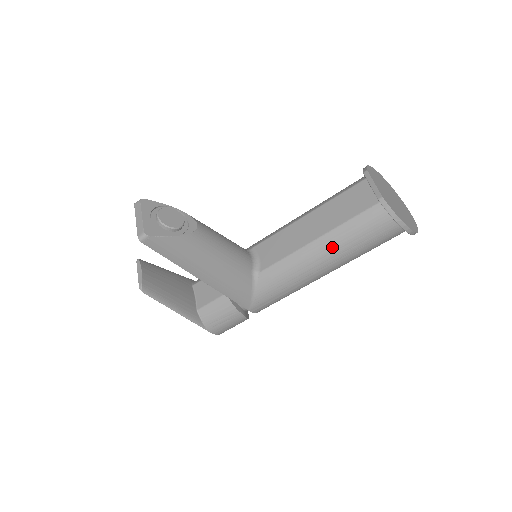
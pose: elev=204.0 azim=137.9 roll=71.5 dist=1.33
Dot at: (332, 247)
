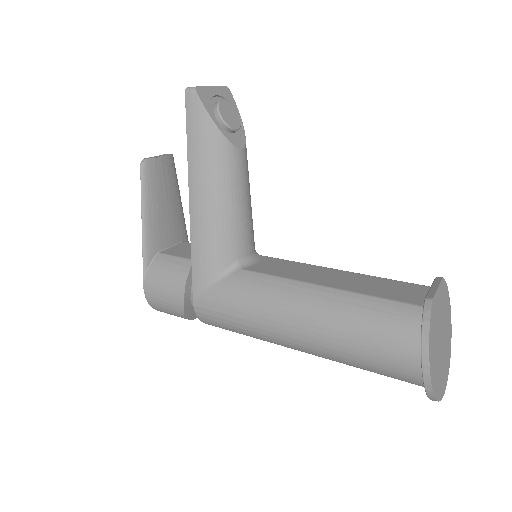
Dot at: (329, 307)
